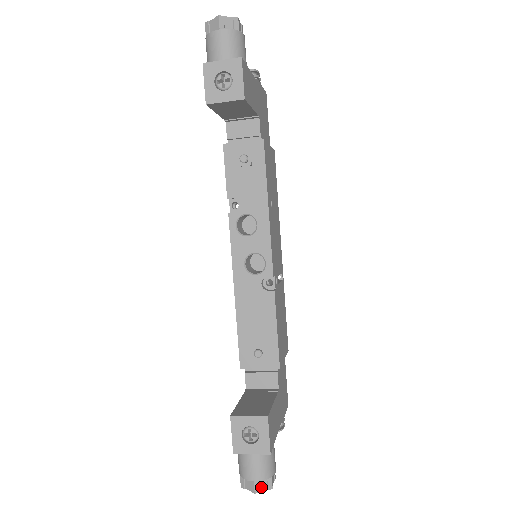
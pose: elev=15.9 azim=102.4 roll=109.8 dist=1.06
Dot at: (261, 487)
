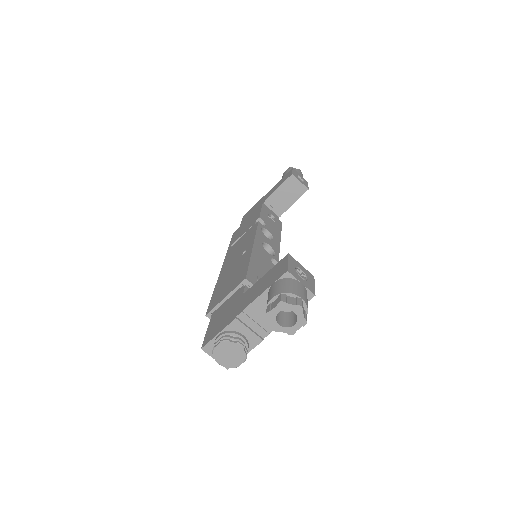
Dot at: (303, 310)
